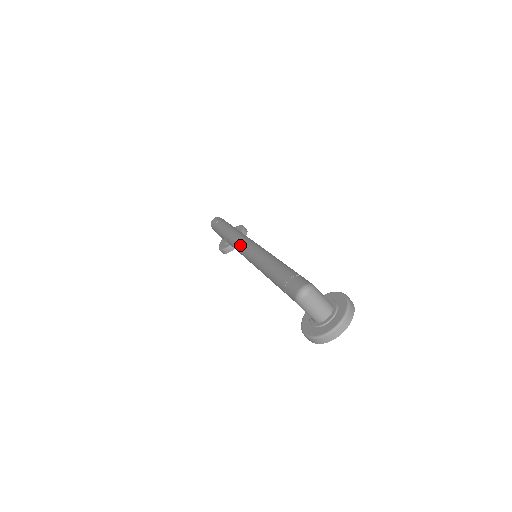
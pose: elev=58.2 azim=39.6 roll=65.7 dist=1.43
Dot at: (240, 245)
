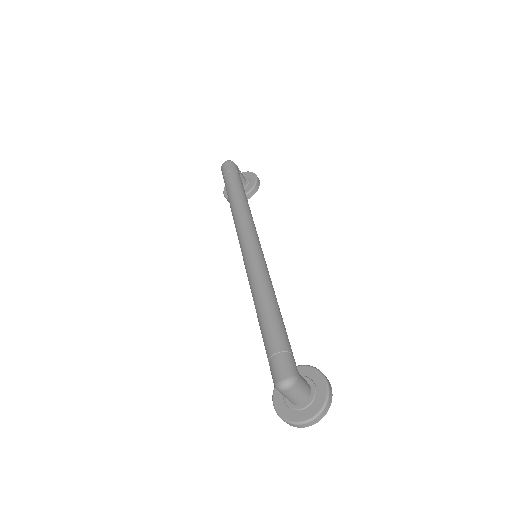
Dot at: (242, 241)
